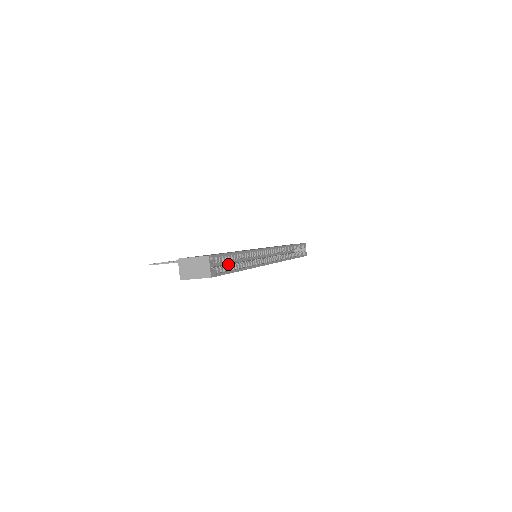
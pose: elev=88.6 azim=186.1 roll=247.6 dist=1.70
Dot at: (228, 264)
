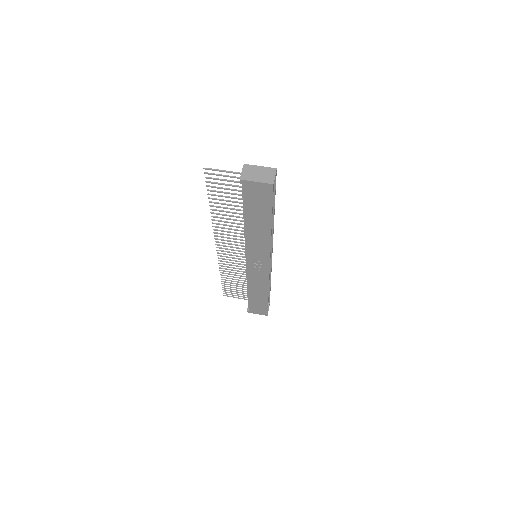
Dot at: occluded
